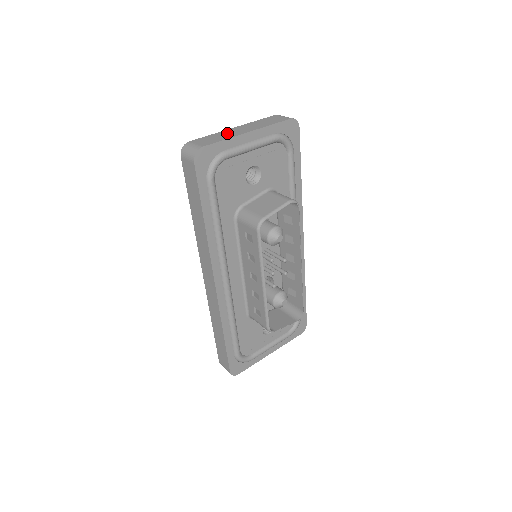
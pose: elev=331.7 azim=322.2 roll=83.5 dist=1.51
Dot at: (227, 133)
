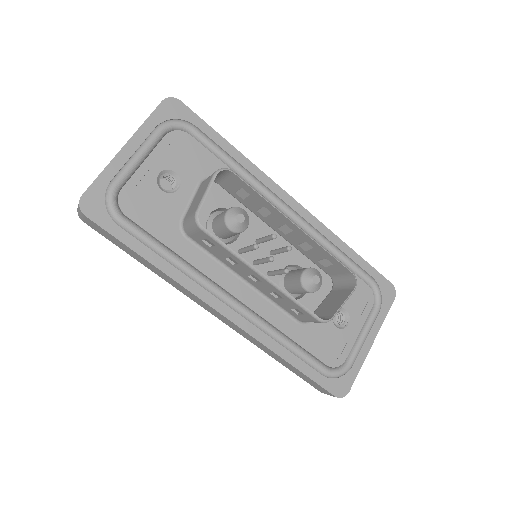
Dot at: occluded
